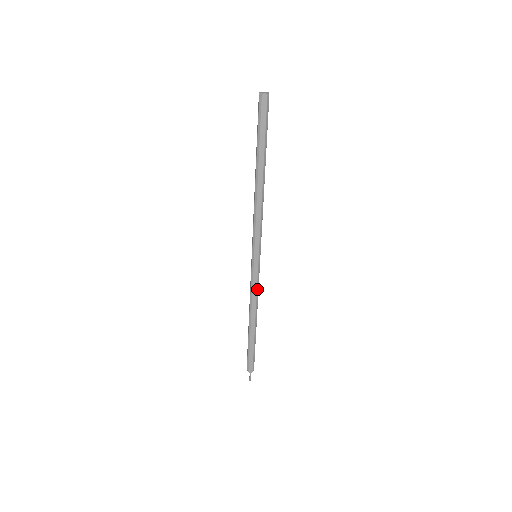
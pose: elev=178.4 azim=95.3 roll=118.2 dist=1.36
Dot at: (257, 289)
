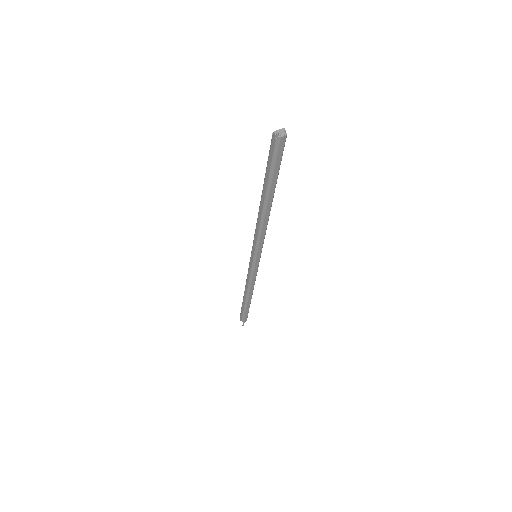
Dot at: occluded
